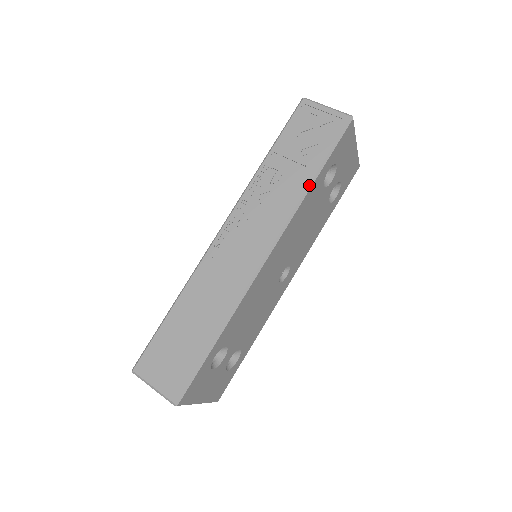
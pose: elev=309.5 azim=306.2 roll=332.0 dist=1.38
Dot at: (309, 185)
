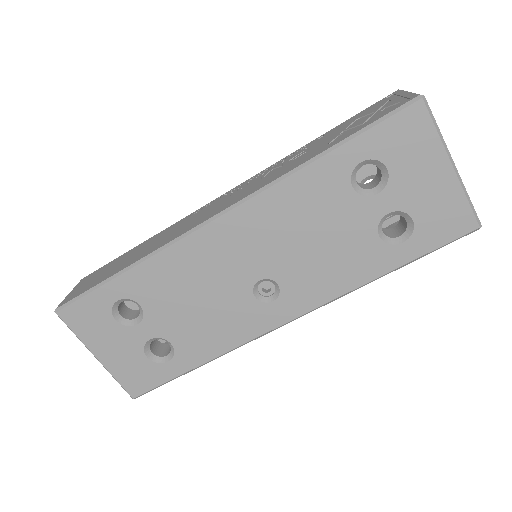
Dot at: (311, 159)
